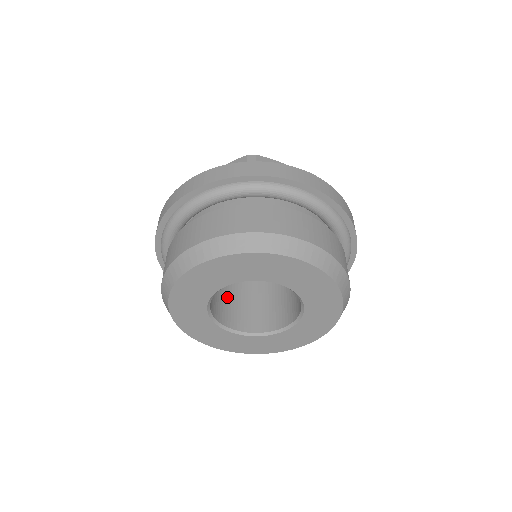
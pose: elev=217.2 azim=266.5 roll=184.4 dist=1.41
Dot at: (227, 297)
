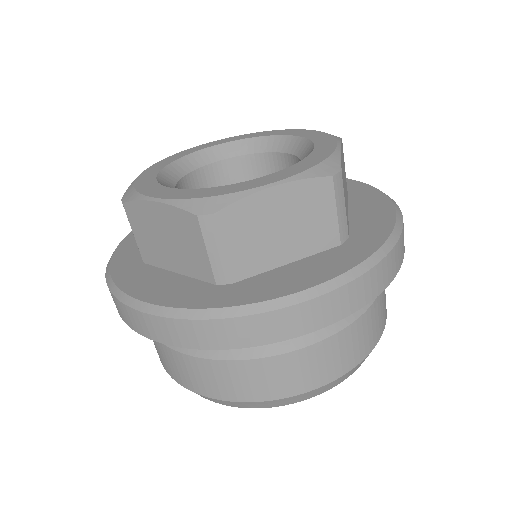
Dot at: occluded
